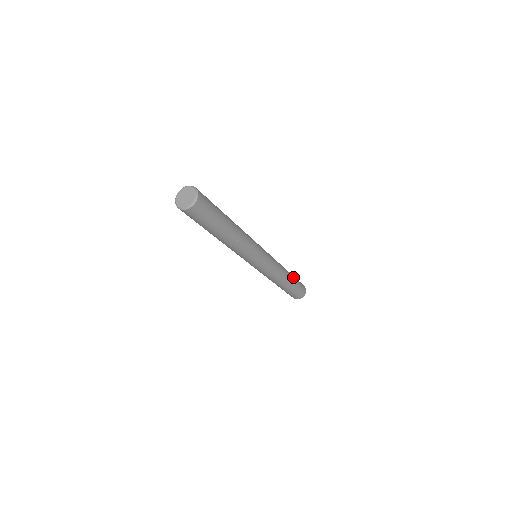
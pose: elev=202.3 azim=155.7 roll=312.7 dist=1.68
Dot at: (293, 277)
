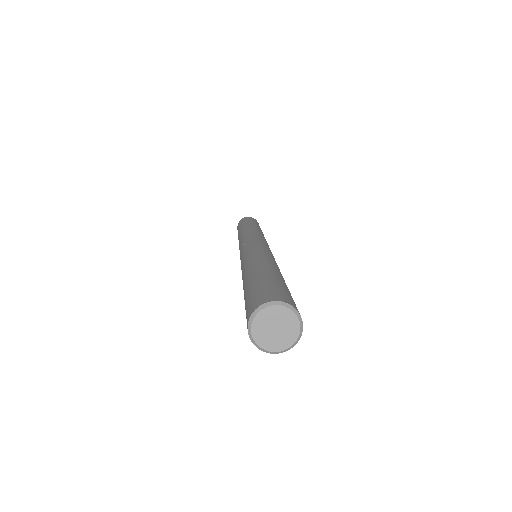
Dot at: (258, 226)
